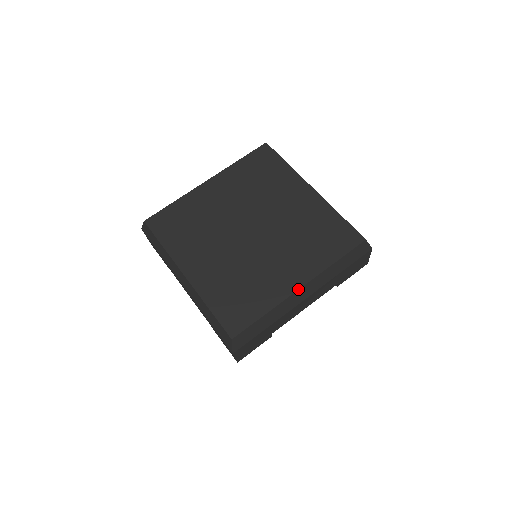
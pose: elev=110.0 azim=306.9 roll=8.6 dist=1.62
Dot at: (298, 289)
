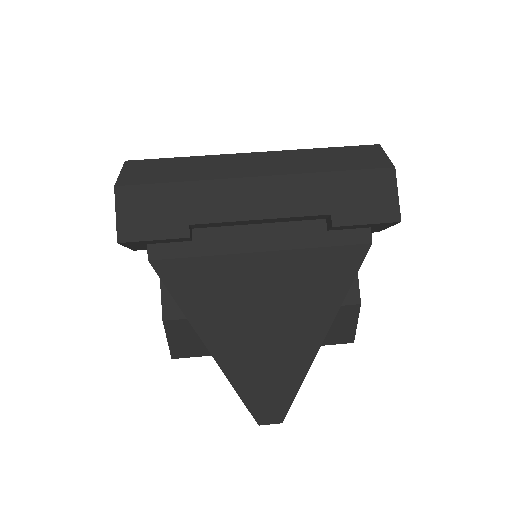
Dot at: (249, 153)
